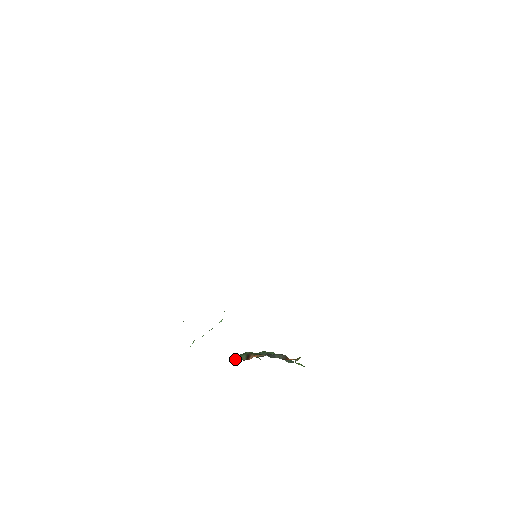
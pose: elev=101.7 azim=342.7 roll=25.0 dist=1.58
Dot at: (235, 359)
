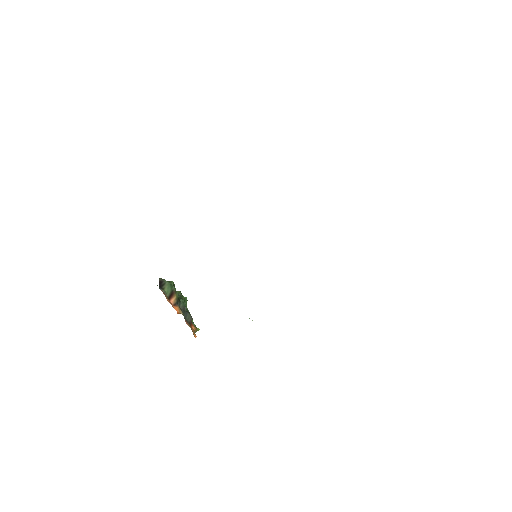
Dot at: (162, 283)
